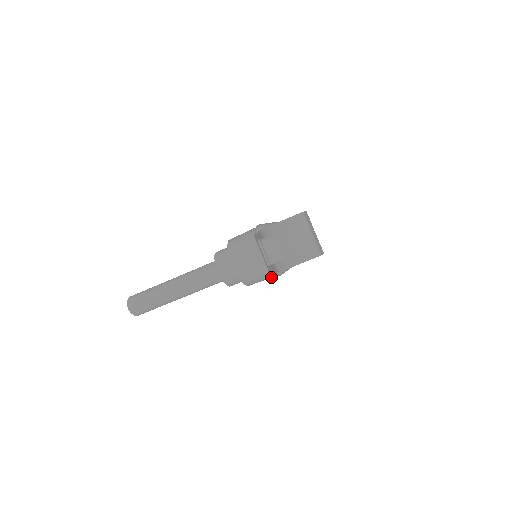
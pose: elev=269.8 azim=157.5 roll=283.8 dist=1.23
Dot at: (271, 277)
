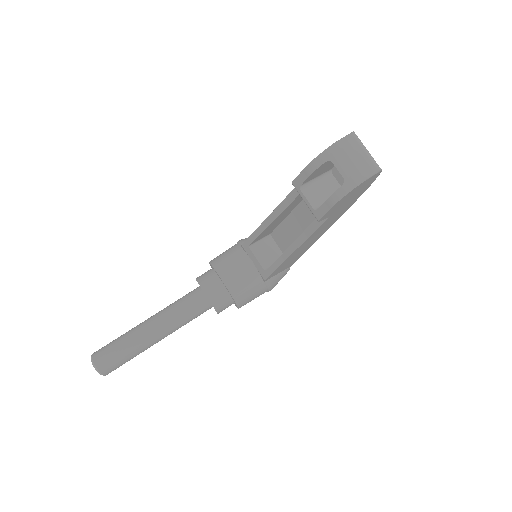
Dot at: (262, 293)
